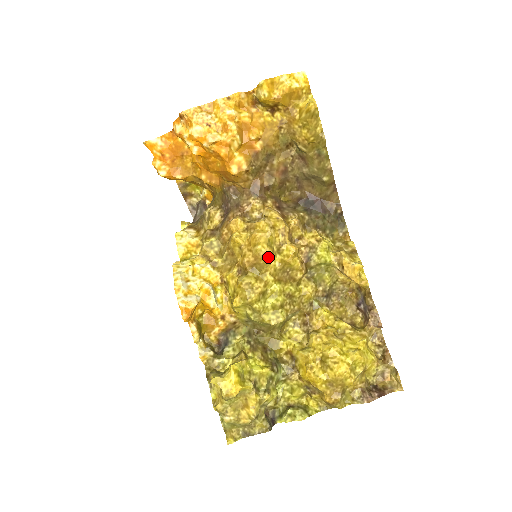
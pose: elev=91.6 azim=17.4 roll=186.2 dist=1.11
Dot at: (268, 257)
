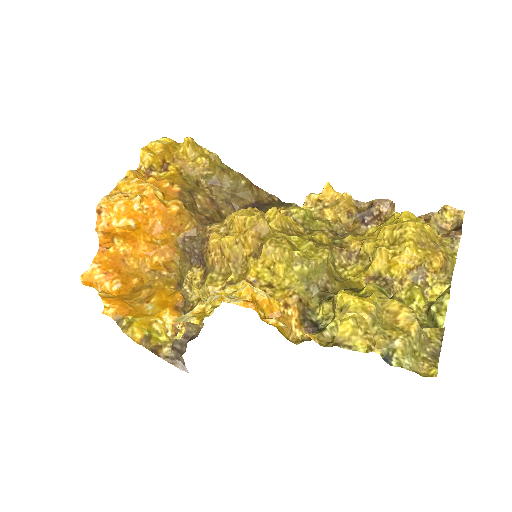
Dot at: (263, 218)
